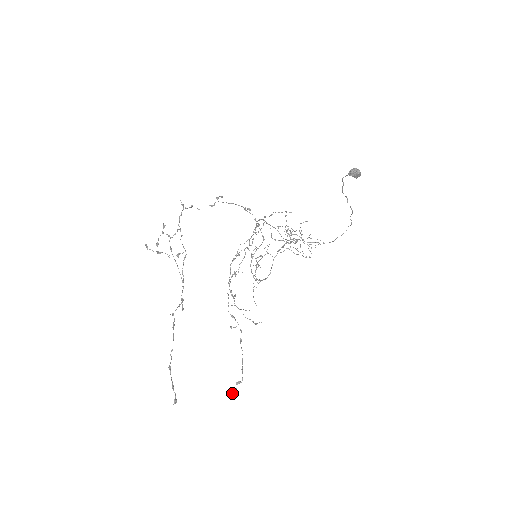
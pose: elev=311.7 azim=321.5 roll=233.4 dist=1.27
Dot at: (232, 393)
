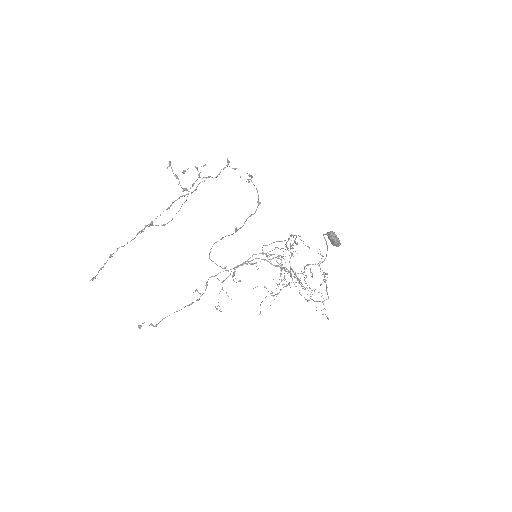
Dot at: (141, 325)
